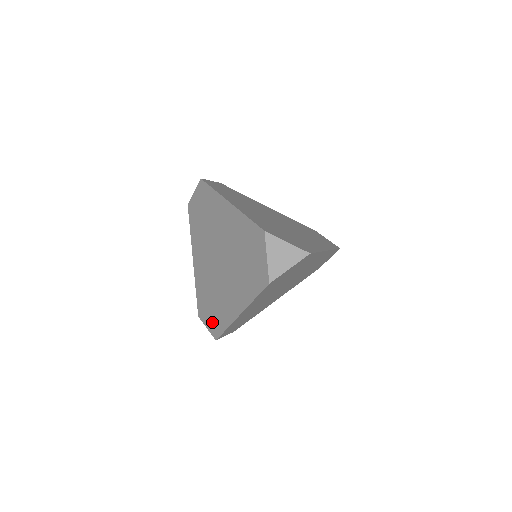
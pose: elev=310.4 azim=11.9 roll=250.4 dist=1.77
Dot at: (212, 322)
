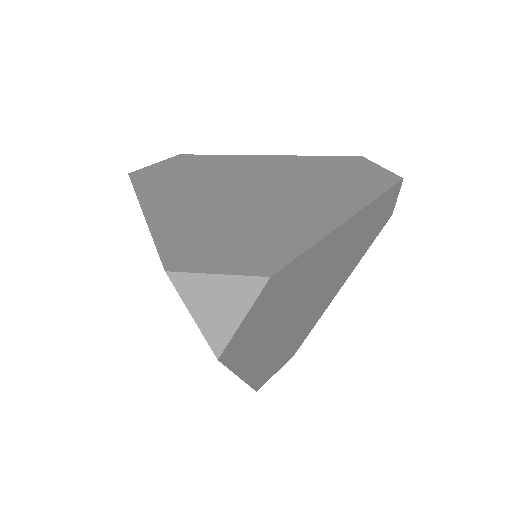
Dot at: occluded
